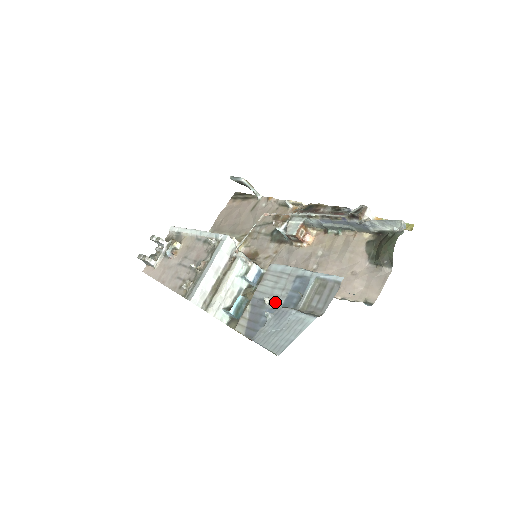
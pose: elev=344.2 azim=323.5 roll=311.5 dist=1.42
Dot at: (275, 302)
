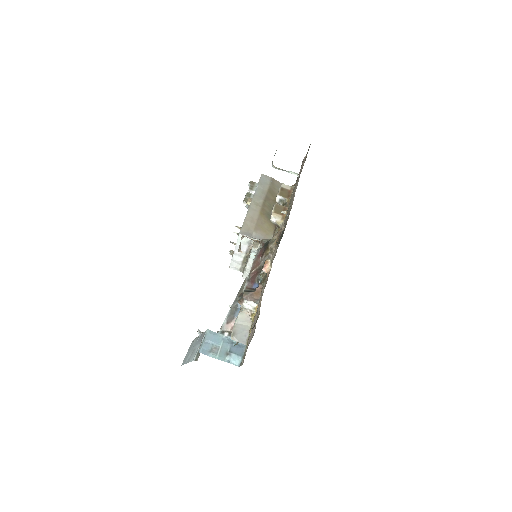
Dot at: occluded
